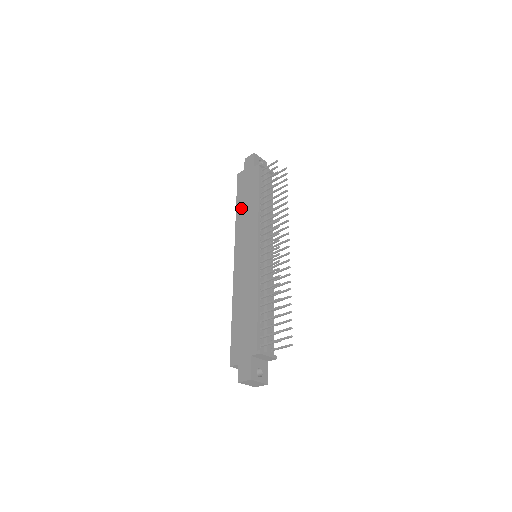
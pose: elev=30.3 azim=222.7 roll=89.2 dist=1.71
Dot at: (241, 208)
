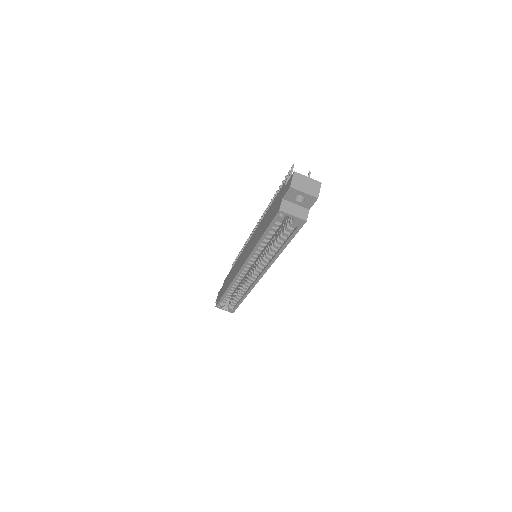
Dot at: (227, 284)
